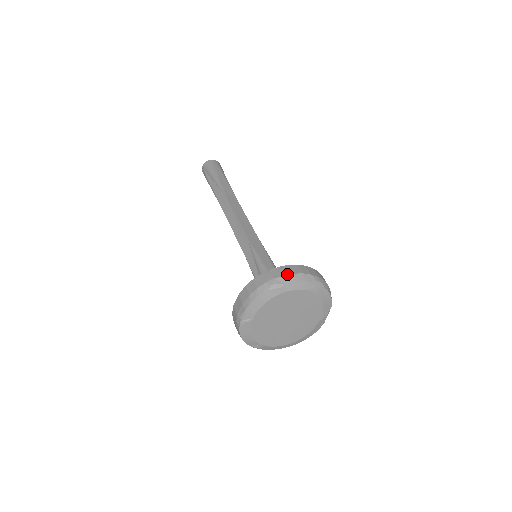
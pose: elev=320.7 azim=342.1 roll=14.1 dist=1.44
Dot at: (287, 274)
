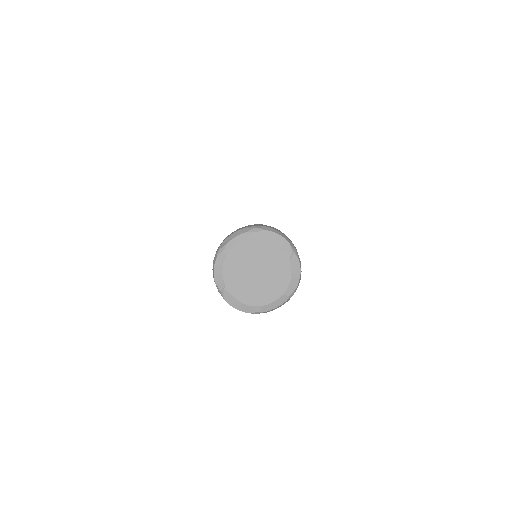
Dot at: (227, 238)
